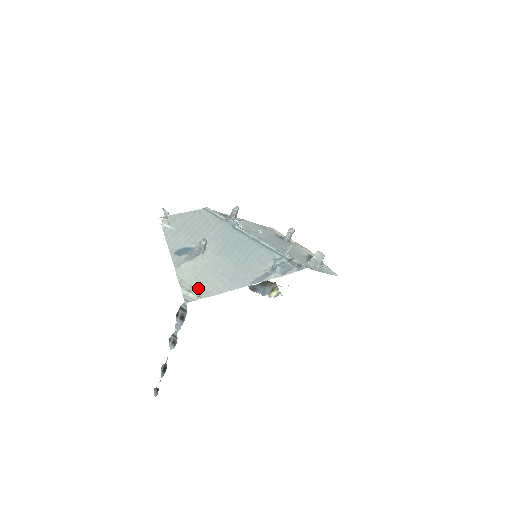
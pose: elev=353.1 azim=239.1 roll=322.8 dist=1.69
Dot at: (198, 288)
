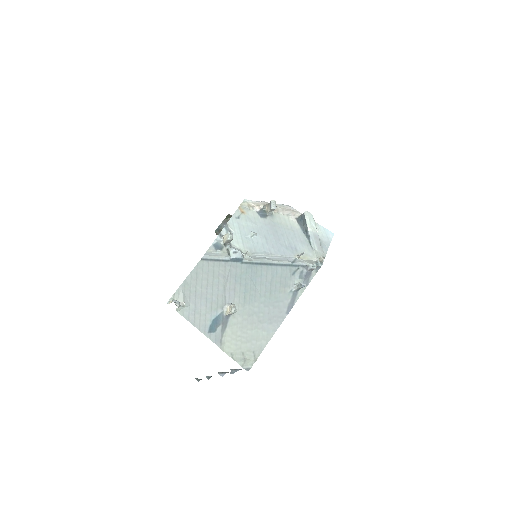
Dot at: (249, 350)
